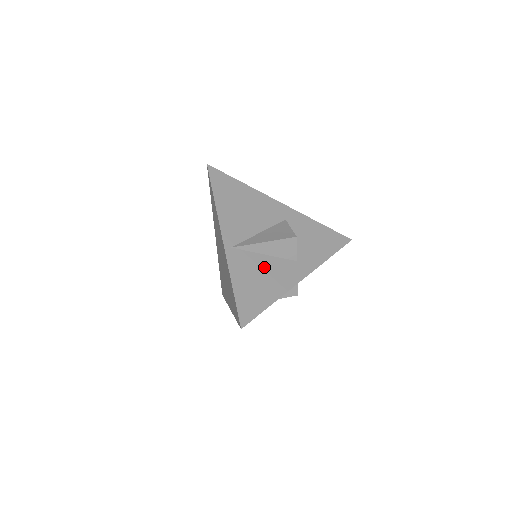
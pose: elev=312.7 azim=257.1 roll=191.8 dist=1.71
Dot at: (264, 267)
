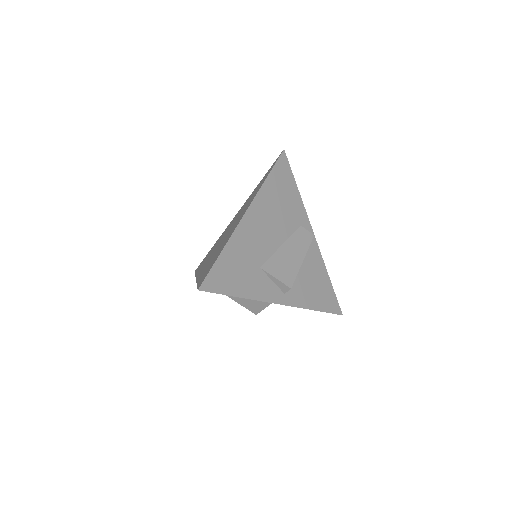
Dot at: occluded
